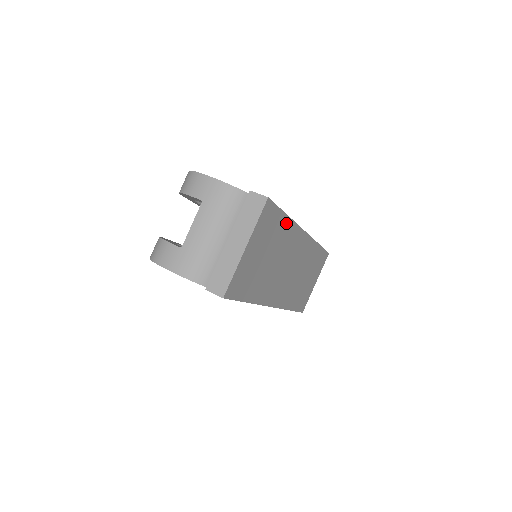
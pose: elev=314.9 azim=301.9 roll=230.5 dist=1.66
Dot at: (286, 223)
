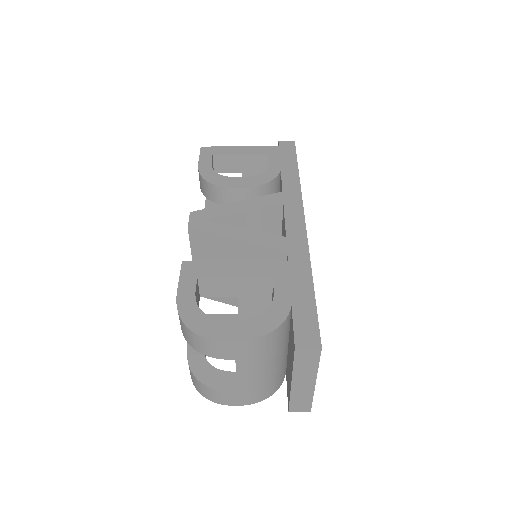
Dot at: occluded
